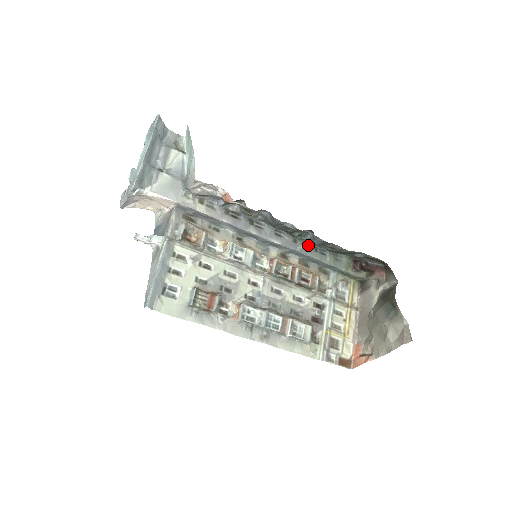
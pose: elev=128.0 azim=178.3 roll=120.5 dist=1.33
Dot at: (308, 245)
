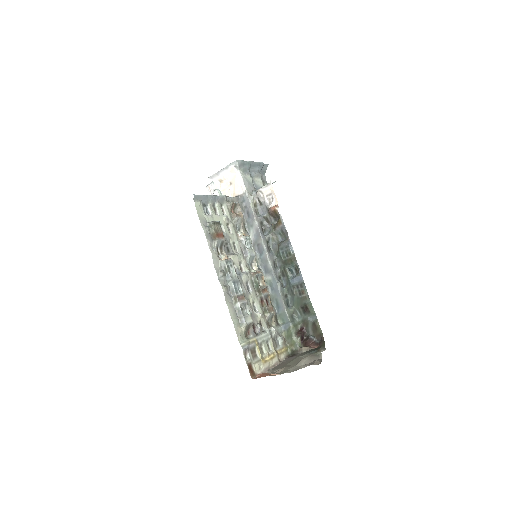
Dot at: (284, 288)
